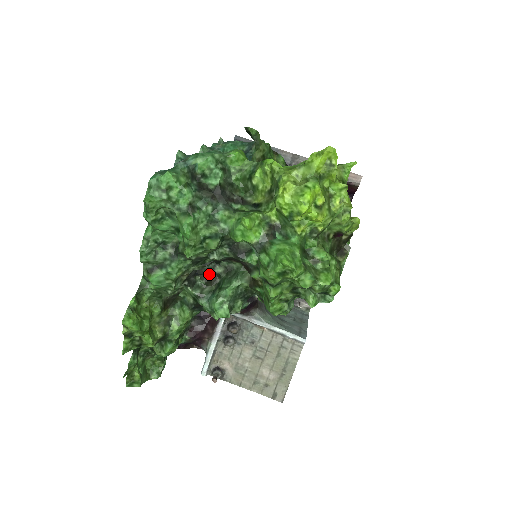
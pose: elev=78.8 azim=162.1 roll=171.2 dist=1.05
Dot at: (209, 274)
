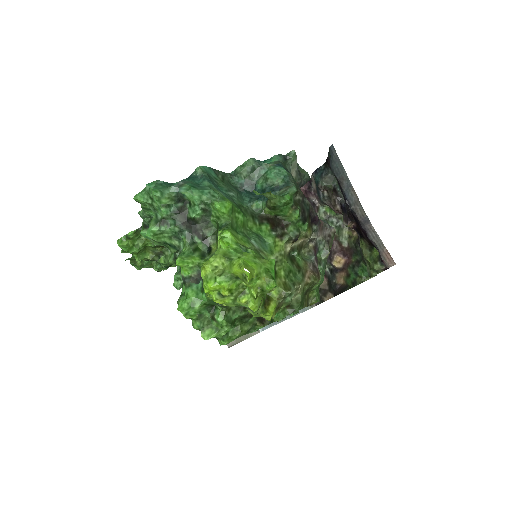
Dot at: occluded
